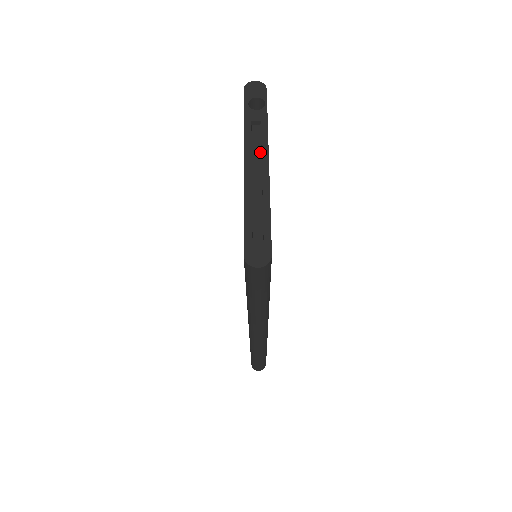
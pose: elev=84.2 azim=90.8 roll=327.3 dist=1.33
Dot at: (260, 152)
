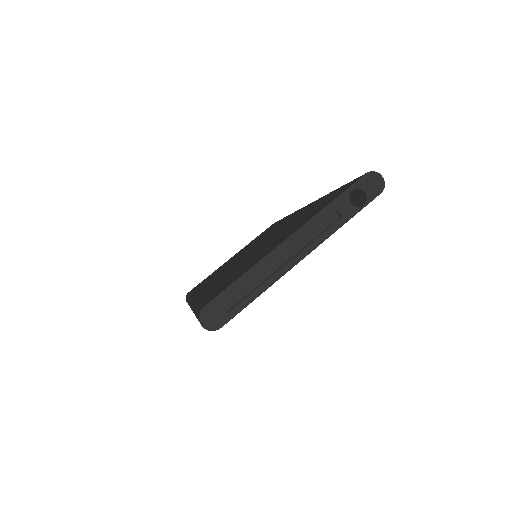
Dot at: (312, 239)
